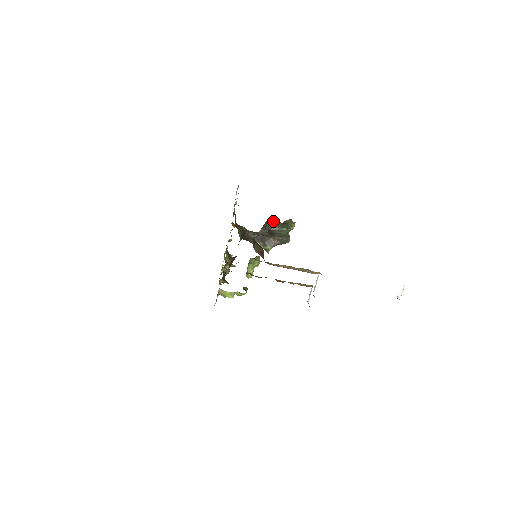
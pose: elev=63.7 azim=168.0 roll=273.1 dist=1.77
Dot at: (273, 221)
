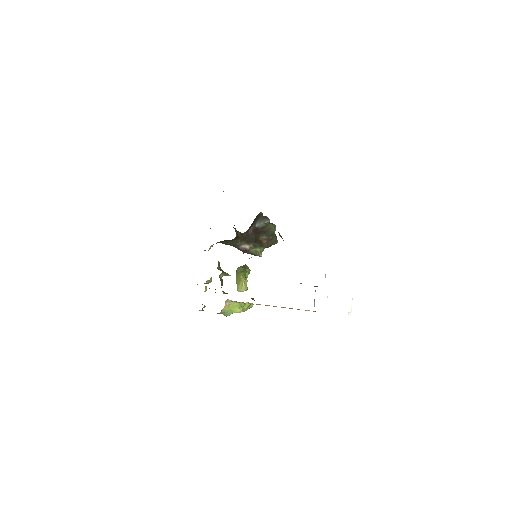
Dot at: occluded
